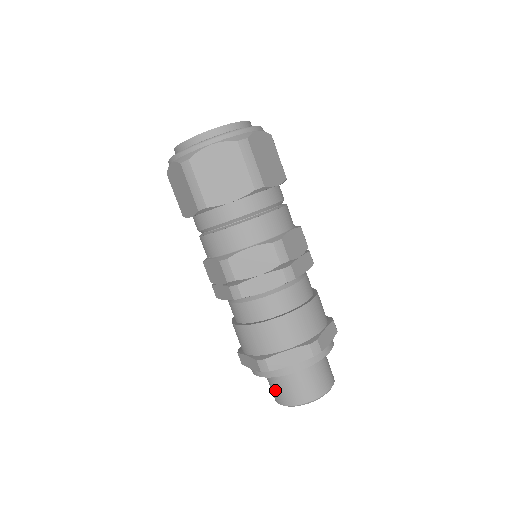
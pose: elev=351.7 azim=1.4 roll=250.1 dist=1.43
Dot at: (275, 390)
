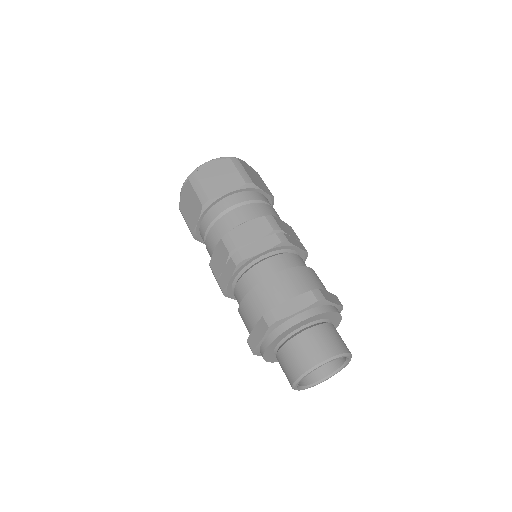
Dot at: occluded
